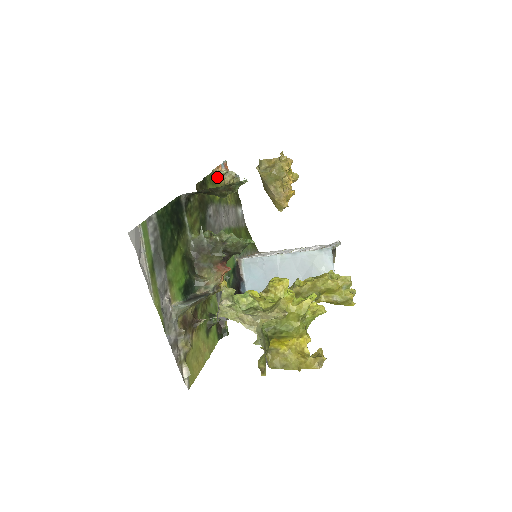
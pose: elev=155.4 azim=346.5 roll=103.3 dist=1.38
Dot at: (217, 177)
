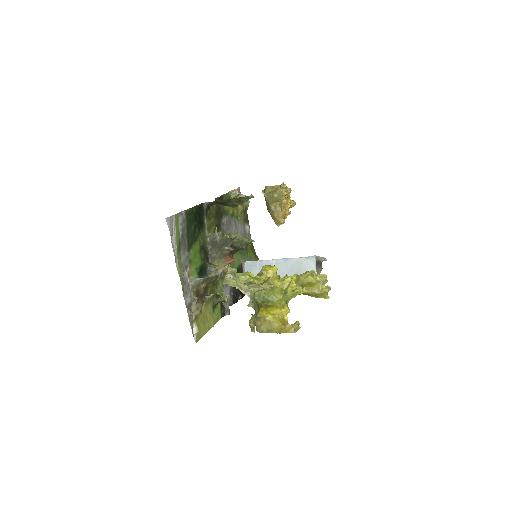
Dot at: (231, 197)
